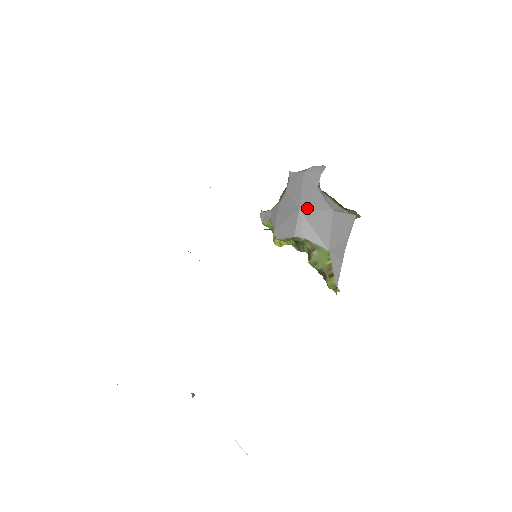
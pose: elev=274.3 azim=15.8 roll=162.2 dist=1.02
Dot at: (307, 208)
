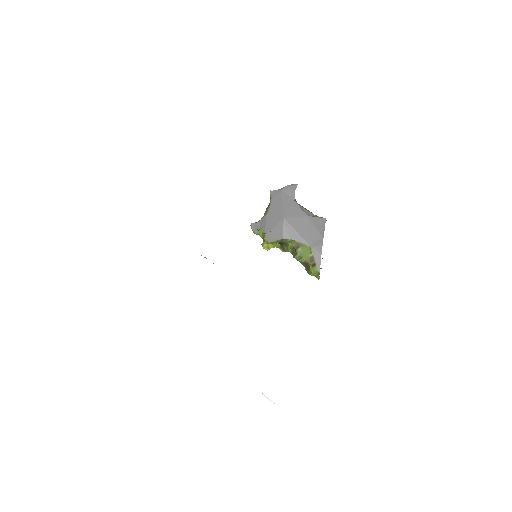
Dot at: (289, 216)
